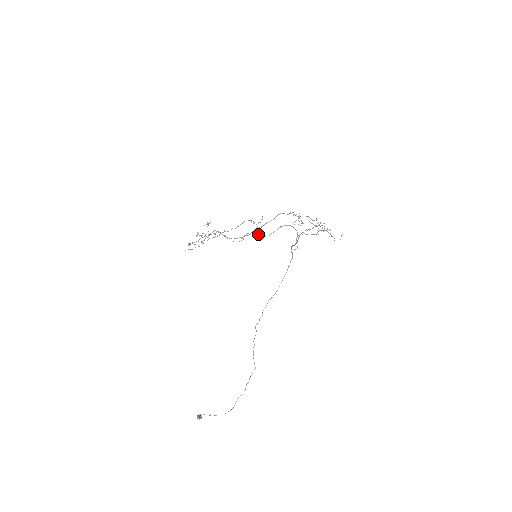
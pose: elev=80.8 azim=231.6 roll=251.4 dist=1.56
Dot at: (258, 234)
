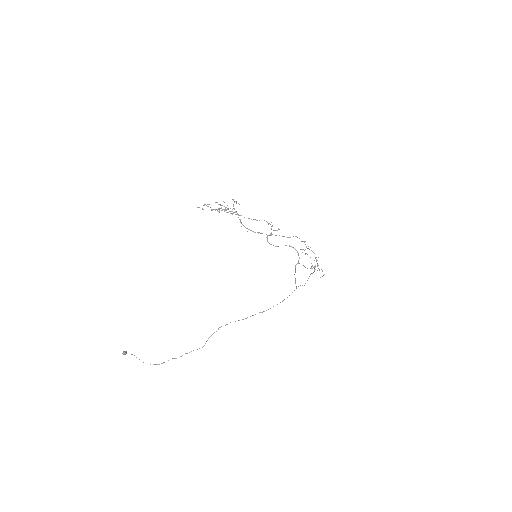
Dot at: occluded
